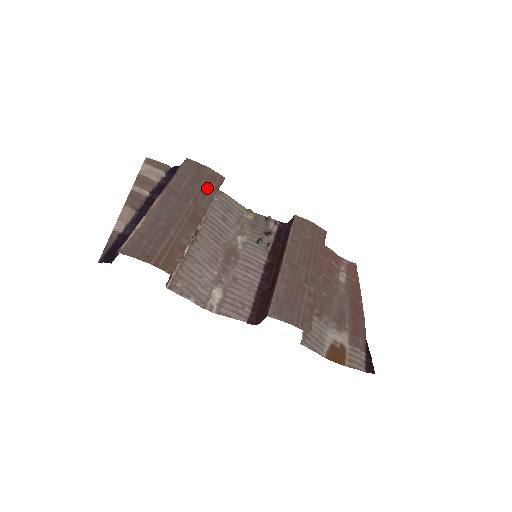
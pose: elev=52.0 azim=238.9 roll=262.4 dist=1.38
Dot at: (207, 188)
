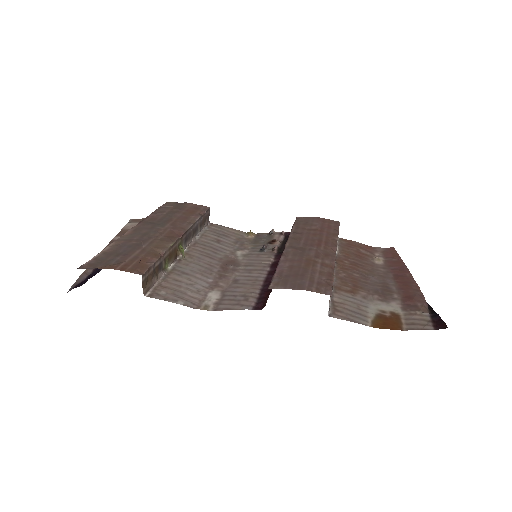
Dot at: (188, 215)
